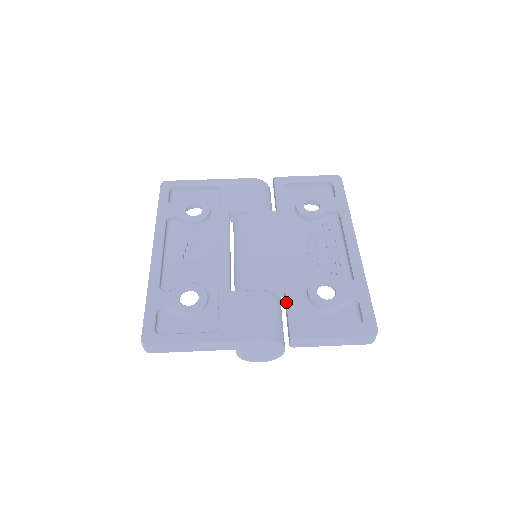
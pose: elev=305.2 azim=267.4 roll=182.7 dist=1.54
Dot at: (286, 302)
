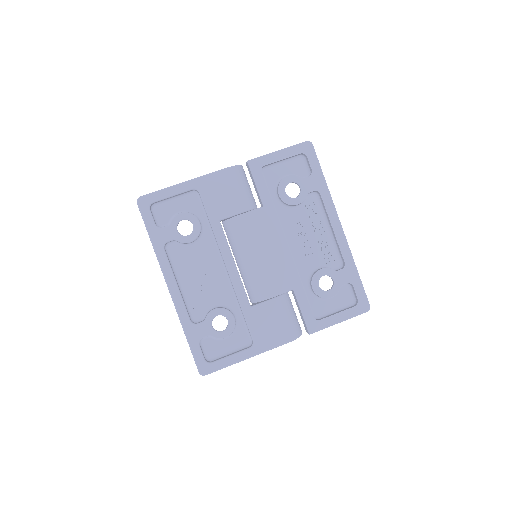
Dot at: (298, 303)
